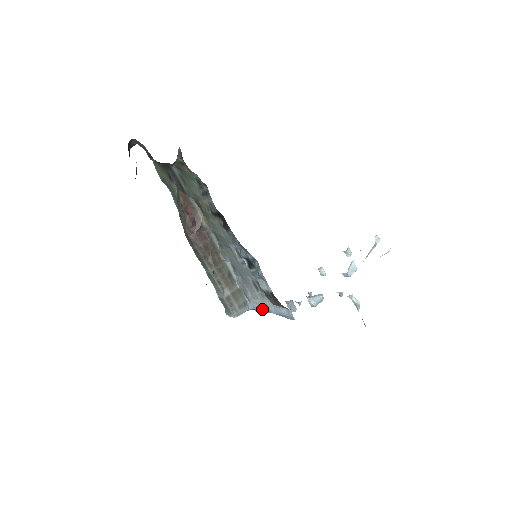
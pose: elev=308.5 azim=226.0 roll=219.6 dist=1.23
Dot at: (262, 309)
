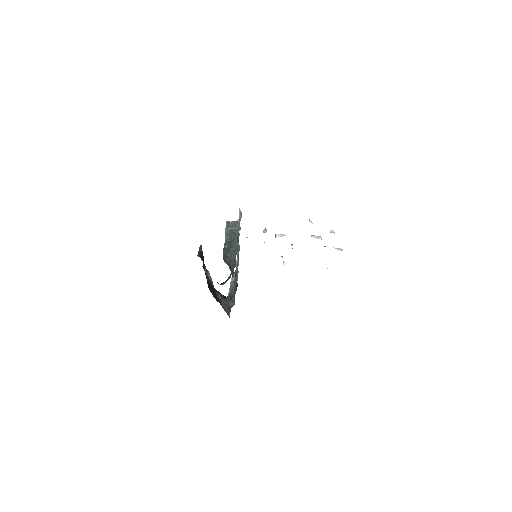
Dot at: occluded
